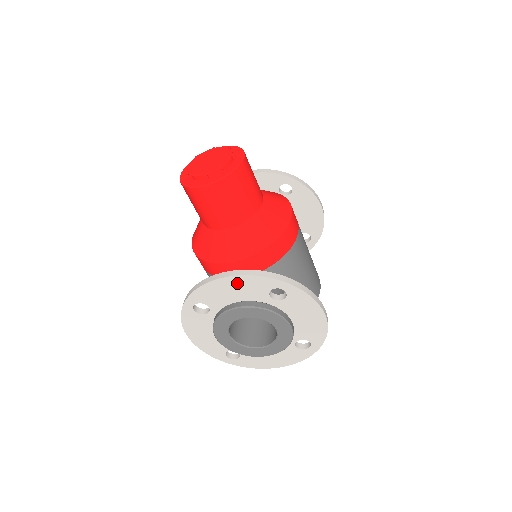
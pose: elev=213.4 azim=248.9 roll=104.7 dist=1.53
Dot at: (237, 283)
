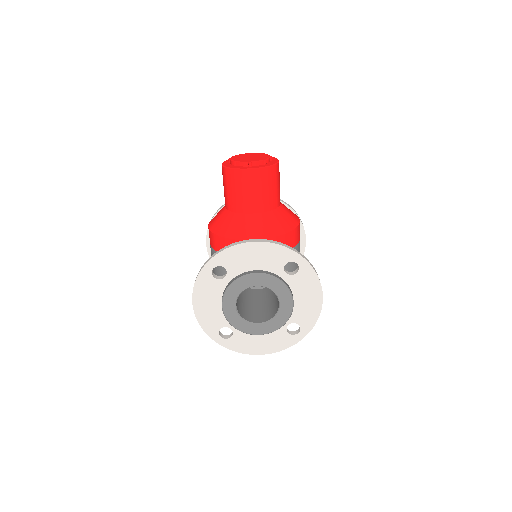
Dot at: (262, 250)
